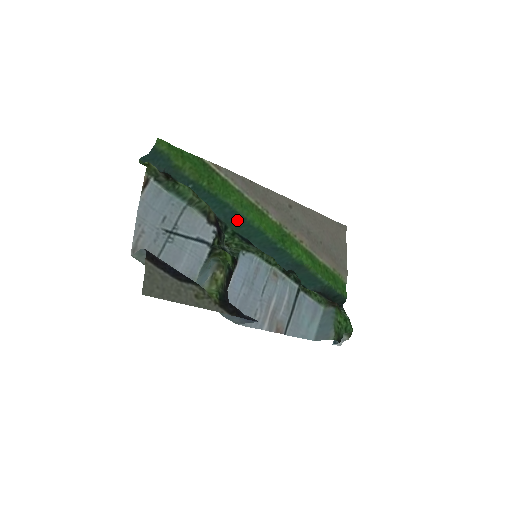
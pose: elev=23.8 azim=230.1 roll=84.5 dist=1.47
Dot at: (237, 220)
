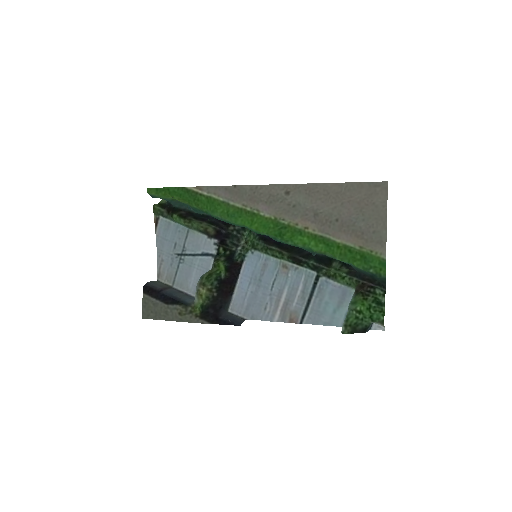
Dot at: occluded
